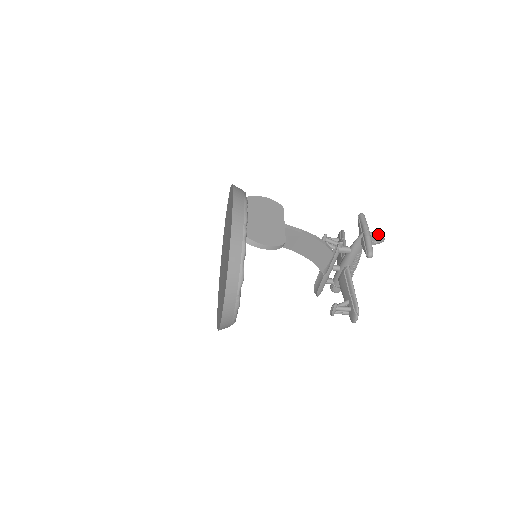
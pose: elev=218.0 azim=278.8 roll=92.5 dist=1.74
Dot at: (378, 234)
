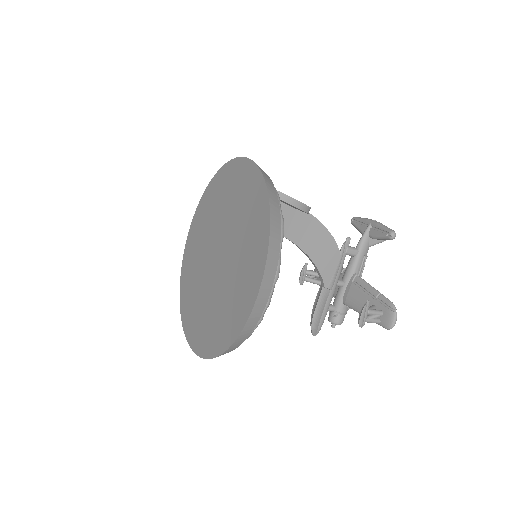
Dot at: occluded
